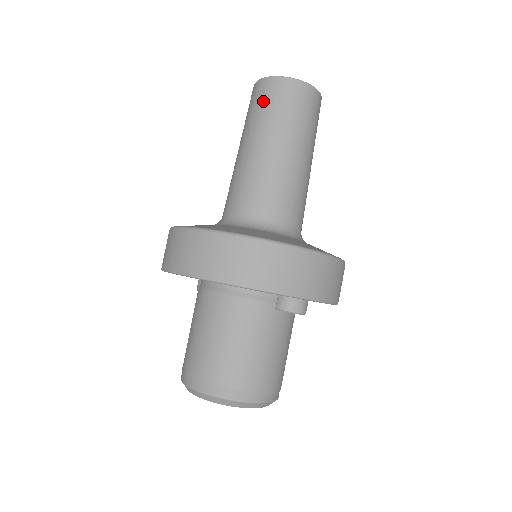
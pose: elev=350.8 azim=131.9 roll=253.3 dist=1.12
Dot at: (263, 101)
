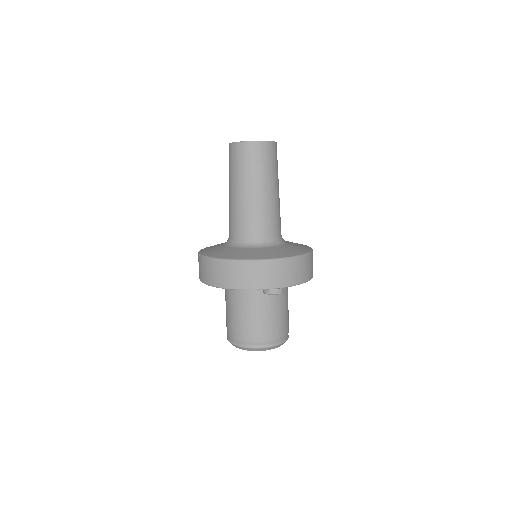
Dot at: (232, 160)
